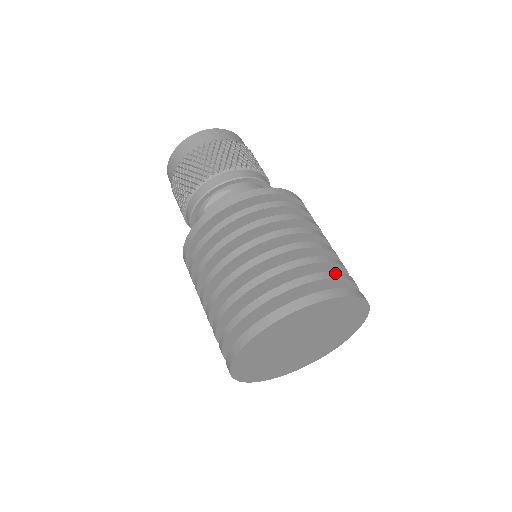
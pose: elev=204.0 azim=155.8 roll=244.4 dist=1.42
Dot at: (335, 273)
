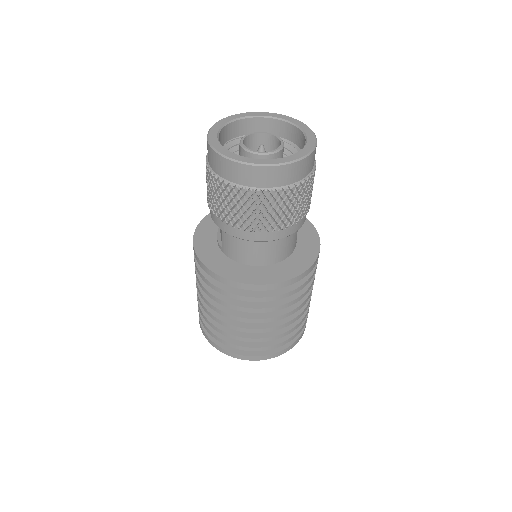
Dot at: (231, 344)
